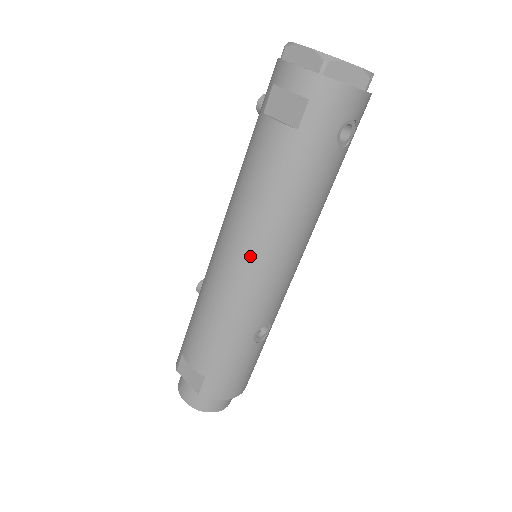
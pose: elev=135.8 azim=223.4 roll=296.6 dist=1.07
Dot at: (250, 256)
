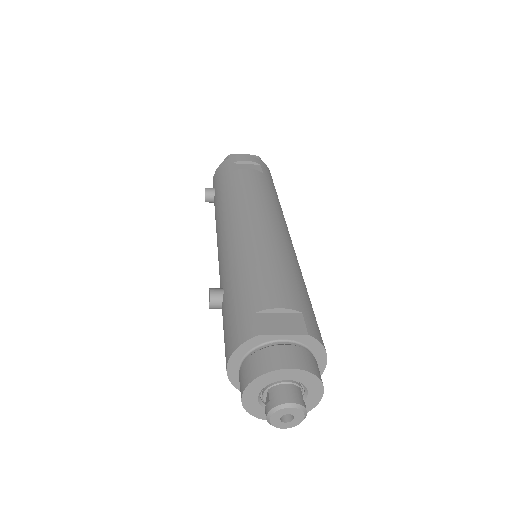
Dot at: (276, 220)
